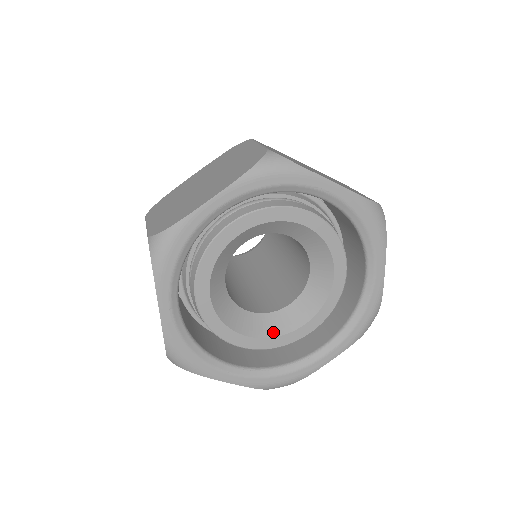
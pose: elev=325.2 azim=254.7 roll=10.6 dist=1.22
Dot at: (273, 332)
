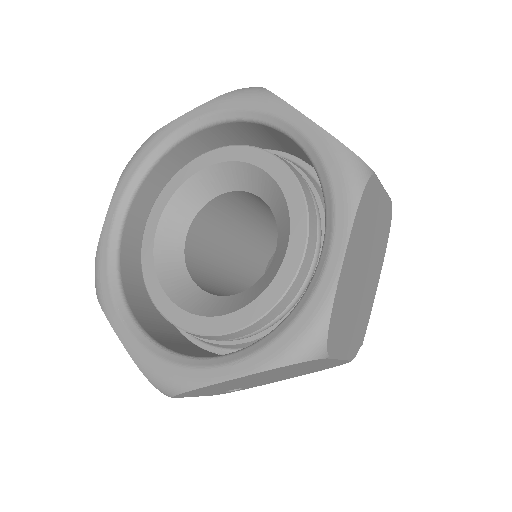
Dot at: (196, 309)
